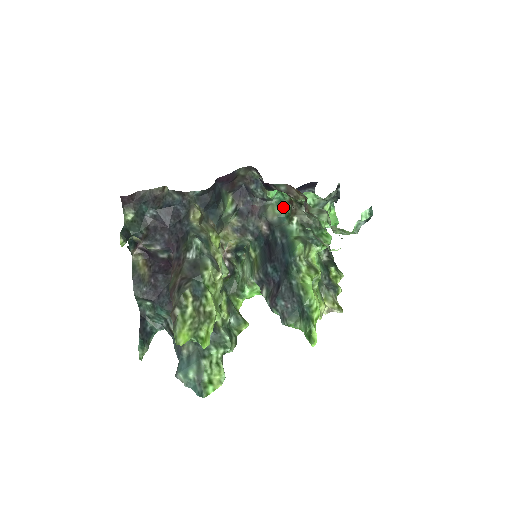
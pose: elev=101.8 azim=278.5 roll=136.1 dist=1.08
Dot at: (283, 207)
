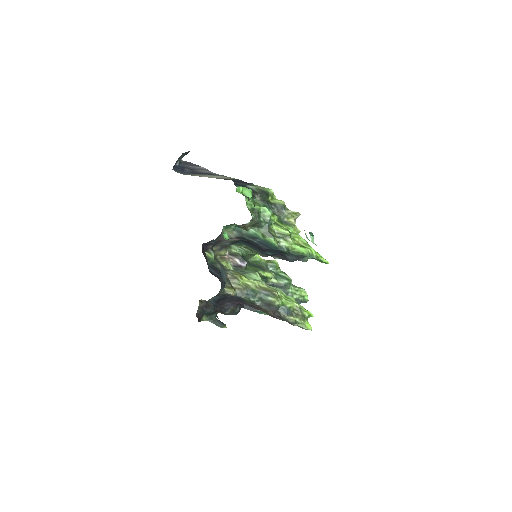
Dot at: (231, 227)
